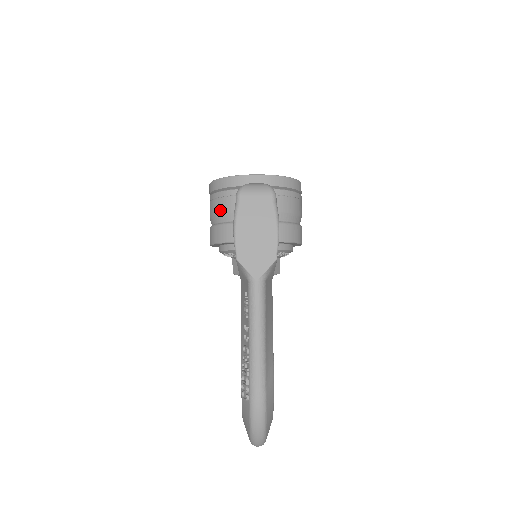
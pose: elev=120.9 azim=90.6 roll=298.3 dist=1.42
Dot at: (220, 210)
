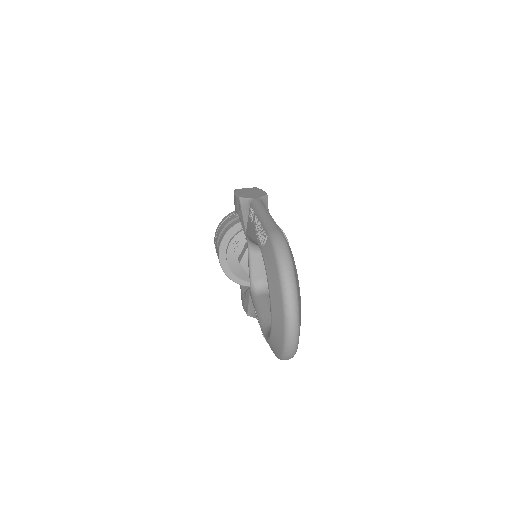
Dot at: (224, 226)
